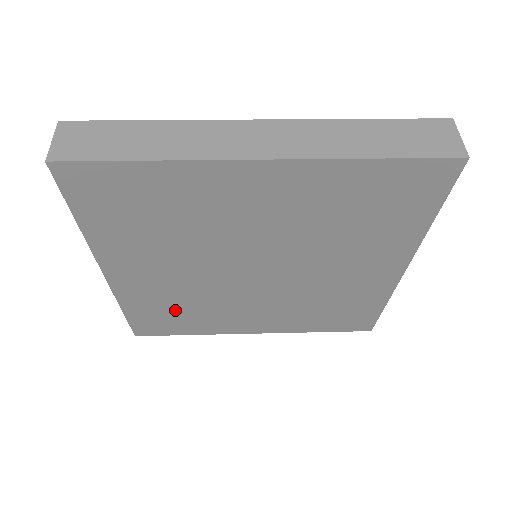
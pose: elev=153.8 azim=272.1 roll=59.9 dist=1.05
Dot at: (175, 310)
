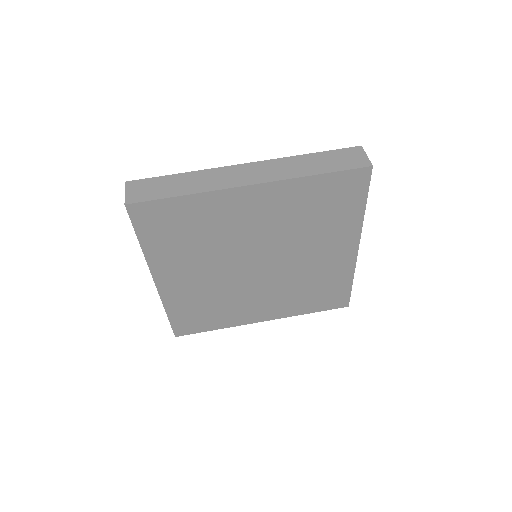
Dot at: (204, 308)
